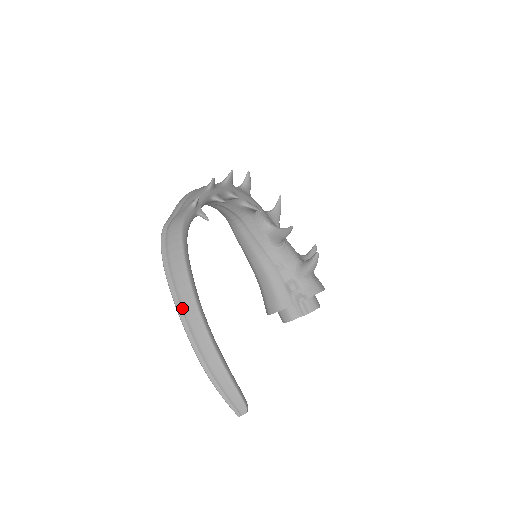
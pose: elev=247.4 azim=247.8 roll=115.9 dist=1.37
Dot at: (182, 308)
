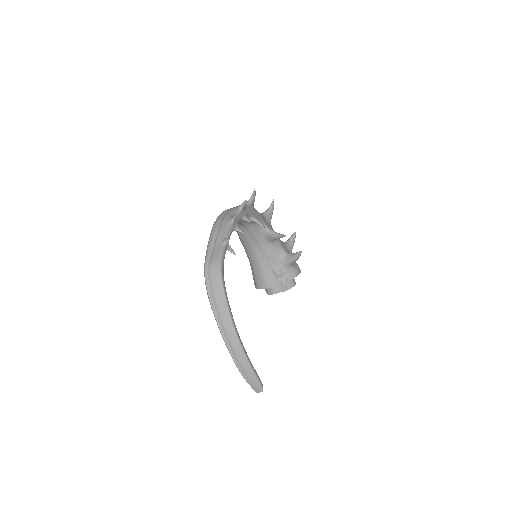
Dot at: (224, 330)
